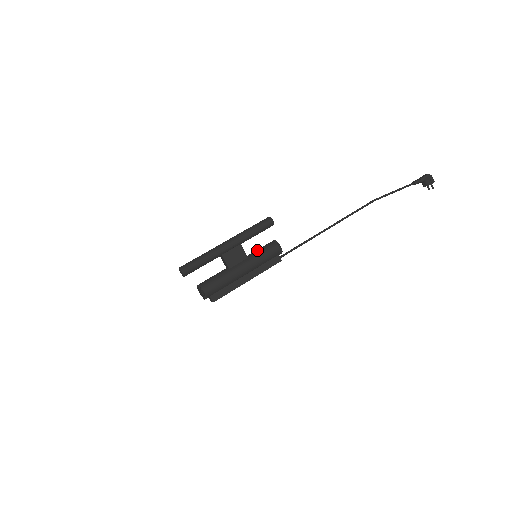
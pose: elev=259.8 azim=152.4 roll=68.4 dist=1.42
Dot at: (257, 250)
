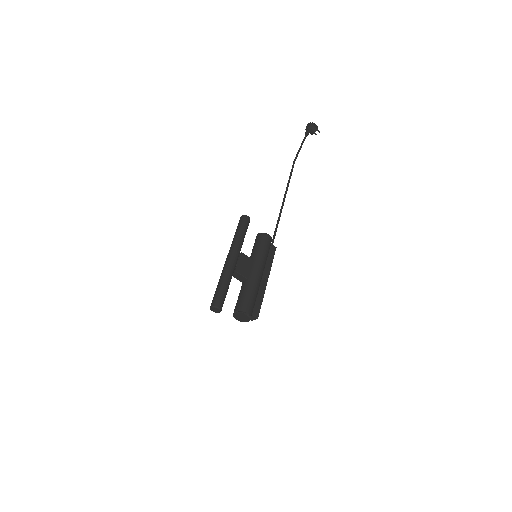
Dot at: (254, 250)
